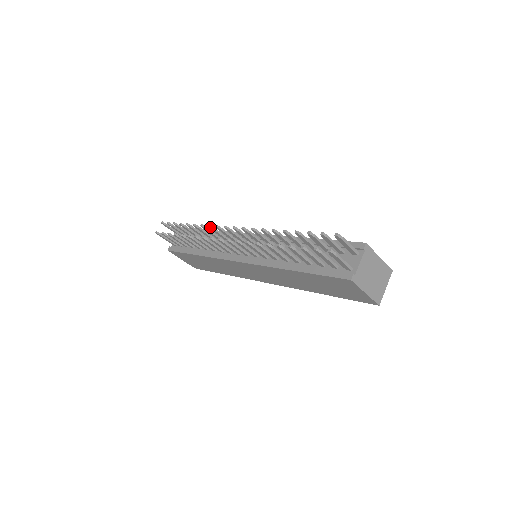
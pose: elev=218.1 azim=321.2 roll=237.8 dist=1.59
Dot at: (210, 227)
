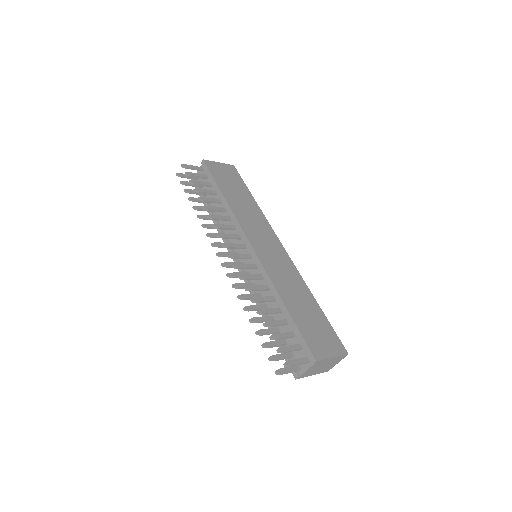
Dot at: occluded
